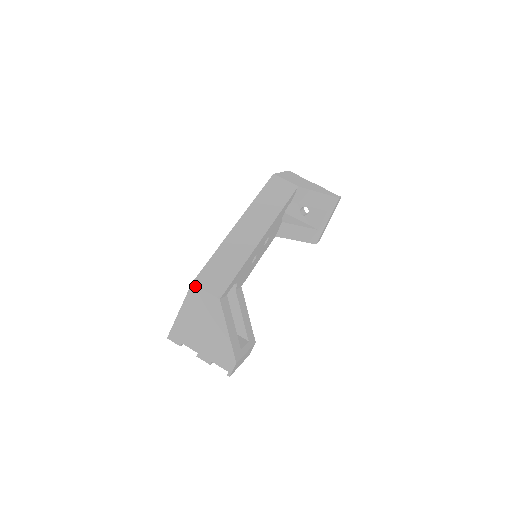
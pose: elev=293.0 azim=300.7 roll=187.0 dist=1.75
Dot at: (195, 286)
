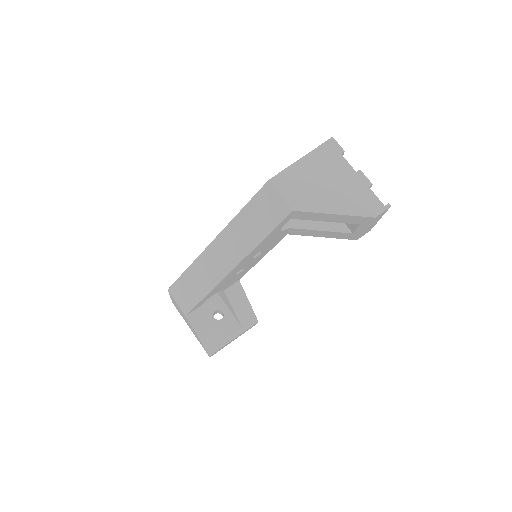
Dot at: (170, 293)
